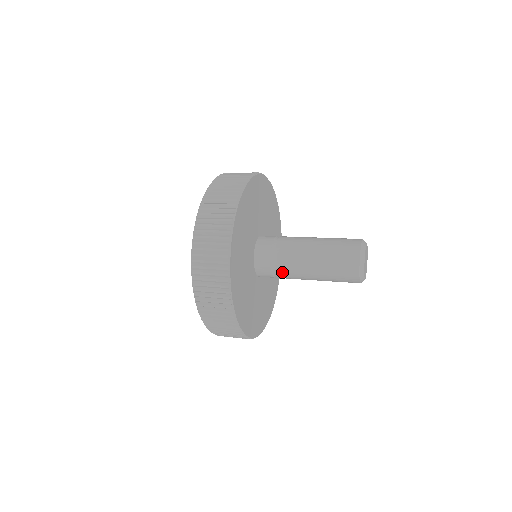
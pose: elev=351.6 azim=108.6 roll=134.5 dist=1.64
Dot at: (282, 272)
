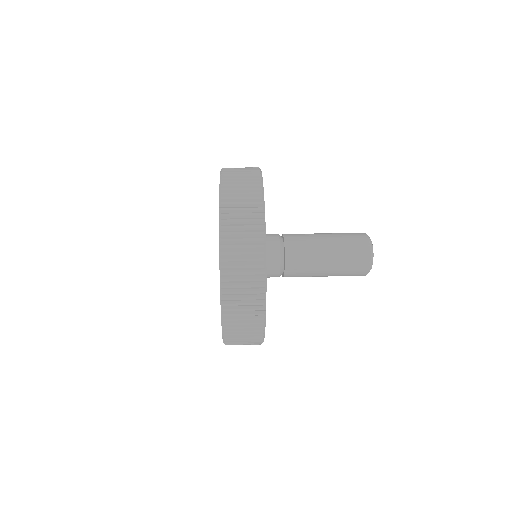
Dot at: (292, 254)
